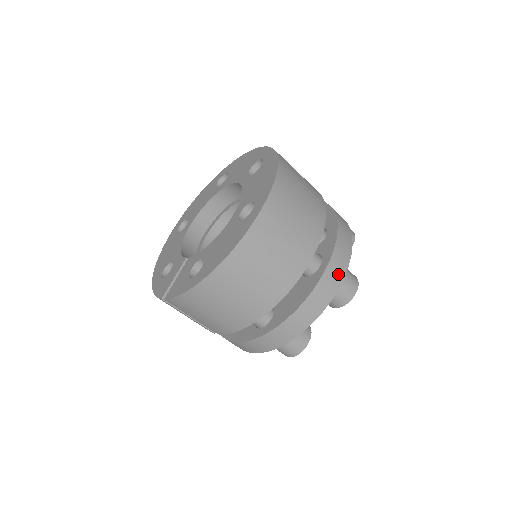
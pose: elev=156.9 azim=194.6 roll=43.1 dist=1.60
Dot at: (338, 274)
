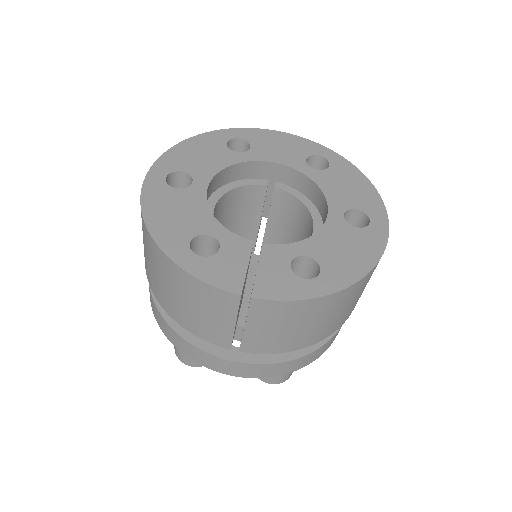
Dot at: occluded
